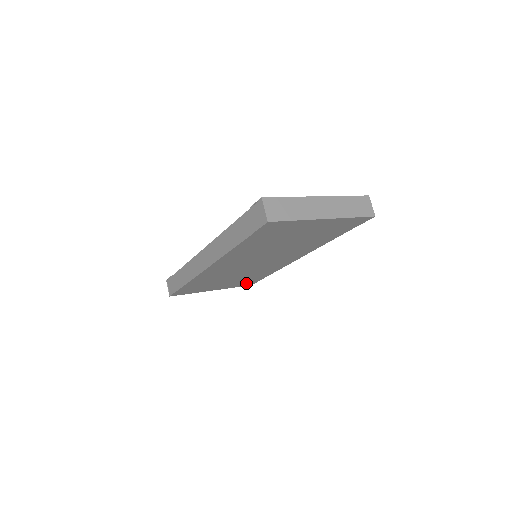
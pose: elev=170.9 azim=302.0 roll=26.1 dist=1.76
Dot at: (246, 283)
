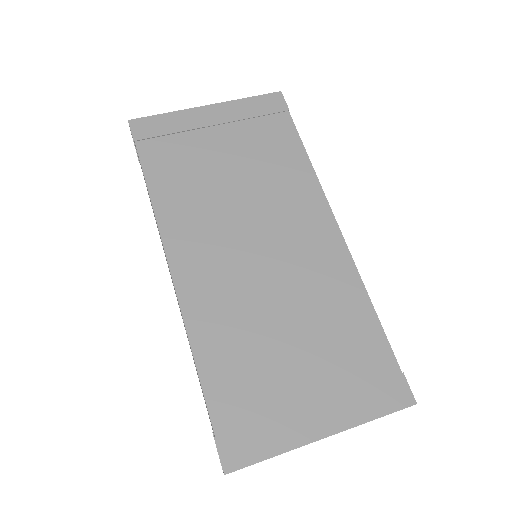
Dot at: occluded
